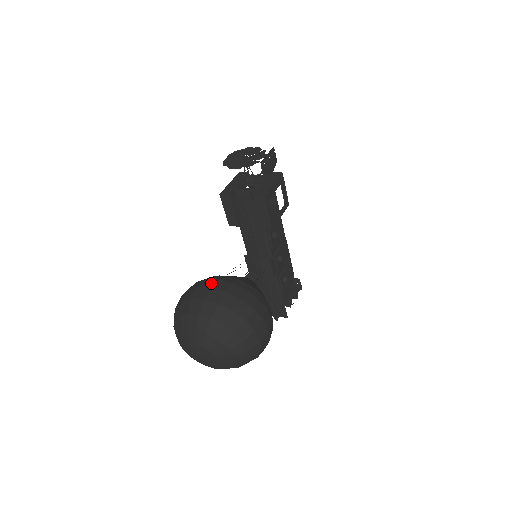
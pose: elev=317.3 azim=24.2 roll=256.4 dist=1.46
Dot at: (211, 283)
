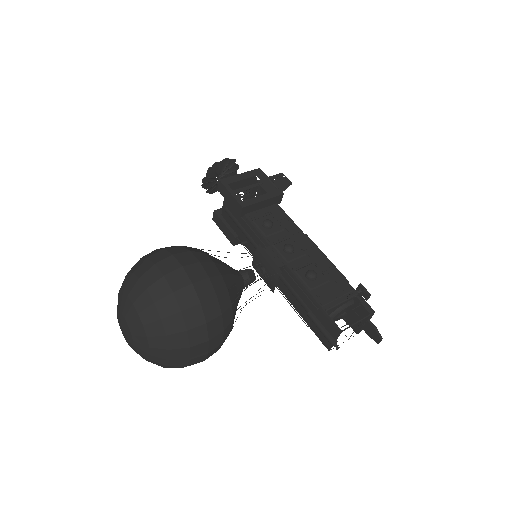
Dot at: occluded
